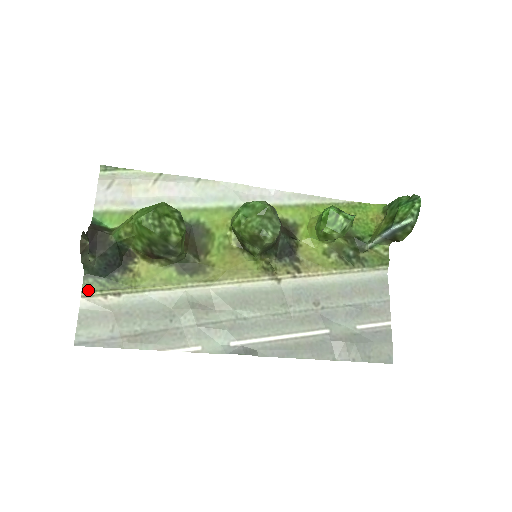
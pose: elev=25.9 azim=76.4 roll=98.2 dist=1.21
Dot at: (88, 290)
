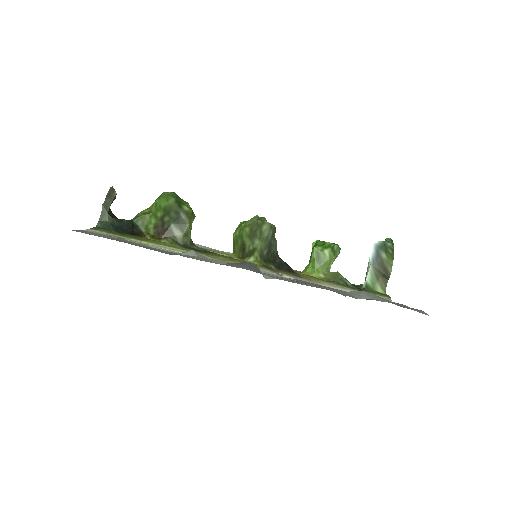
Dot at: (96, 230)
